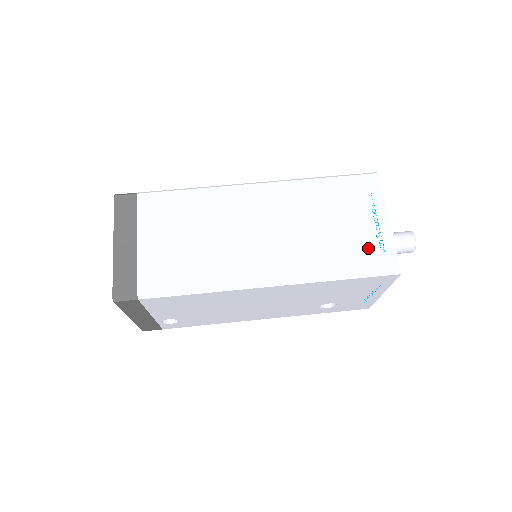
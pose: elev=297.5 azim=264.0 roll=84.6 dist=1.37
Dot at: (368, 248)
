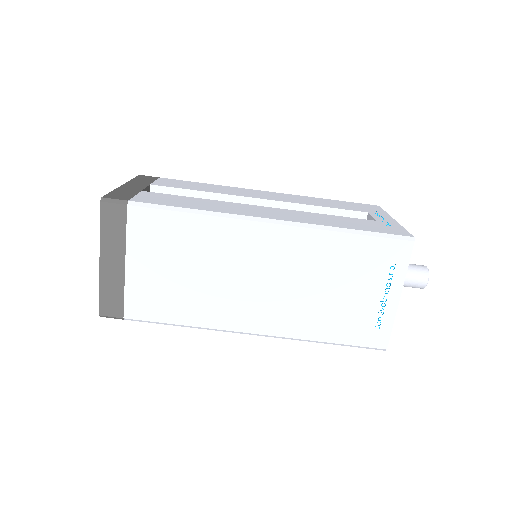
Dot at: (364, 322)
